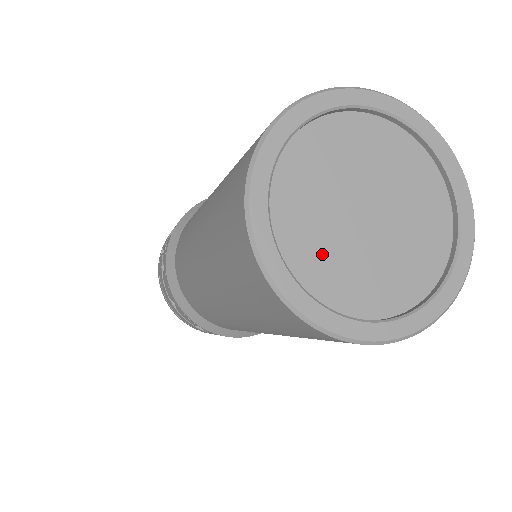
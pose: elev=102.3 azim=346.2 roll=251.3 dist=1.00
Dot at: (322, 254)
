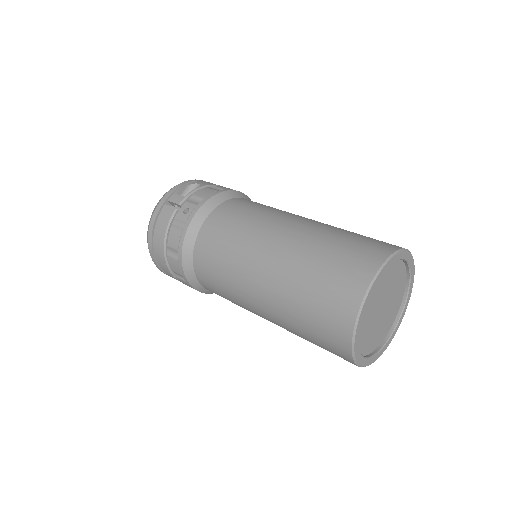
Dot at: (366, 323)
